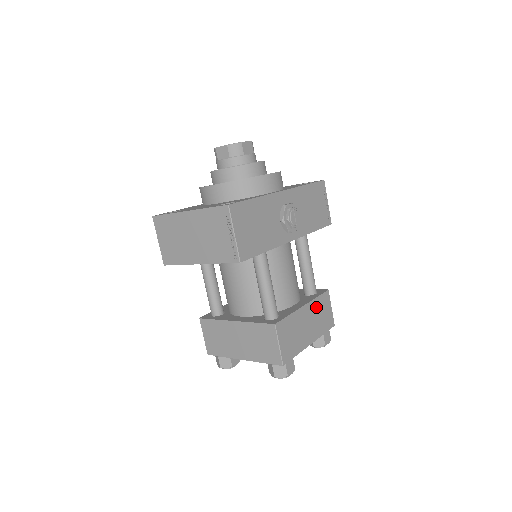
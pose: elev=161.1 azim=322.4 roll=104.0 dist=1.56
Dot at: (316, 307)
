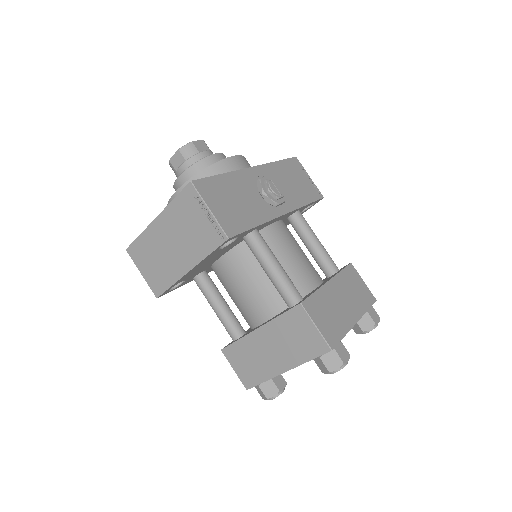
Dot at: (344, 282)
